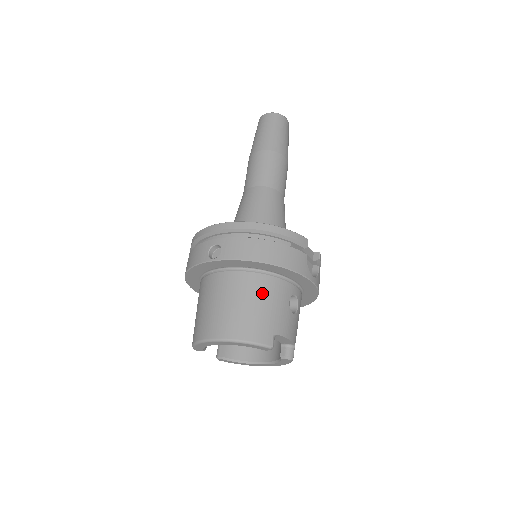
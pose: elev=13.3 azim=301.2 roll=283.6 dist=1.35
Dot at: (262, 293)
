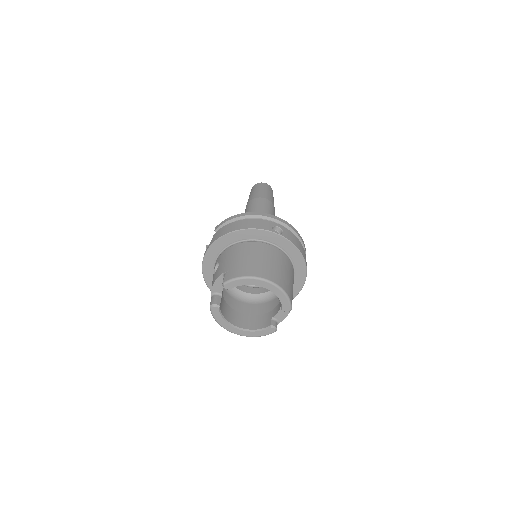
Dot at: (292, 274)
